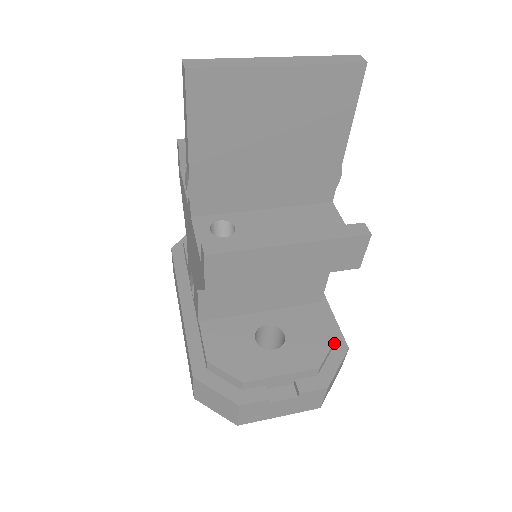
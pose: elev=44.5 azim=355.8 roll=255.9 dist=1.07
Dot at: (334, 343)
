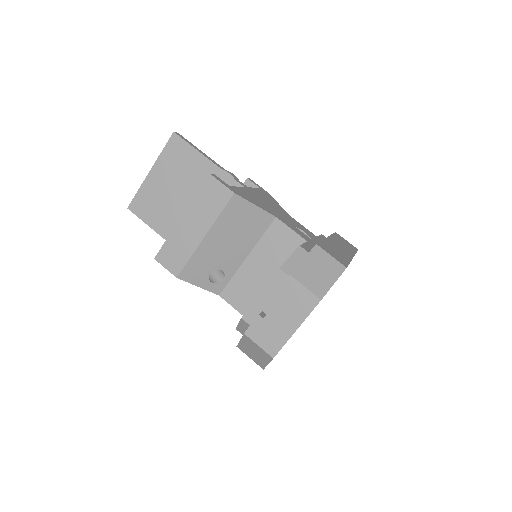
Dot at: (303, 251)
